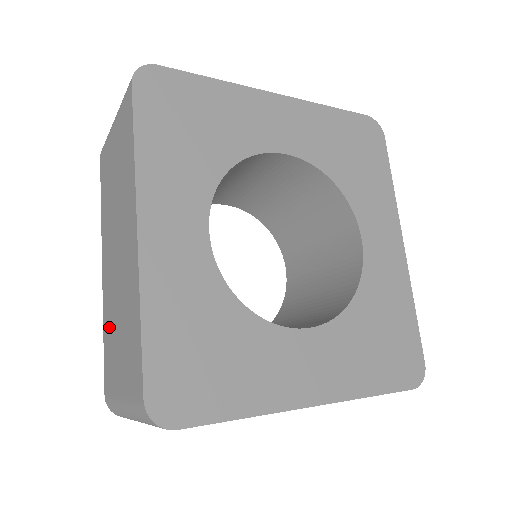
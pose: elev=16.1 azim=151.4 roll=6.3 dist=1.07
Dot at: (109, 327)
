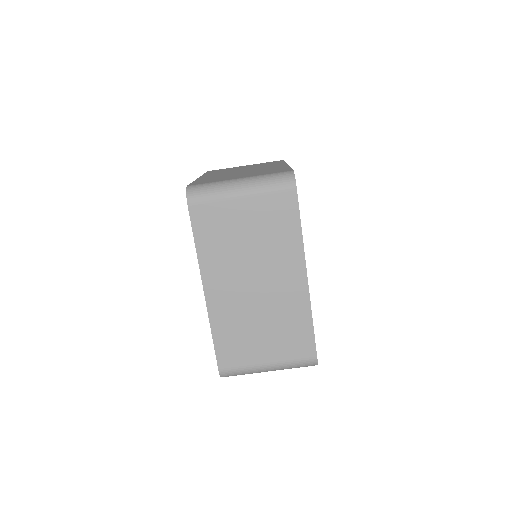
Dot at: (214, 178)
